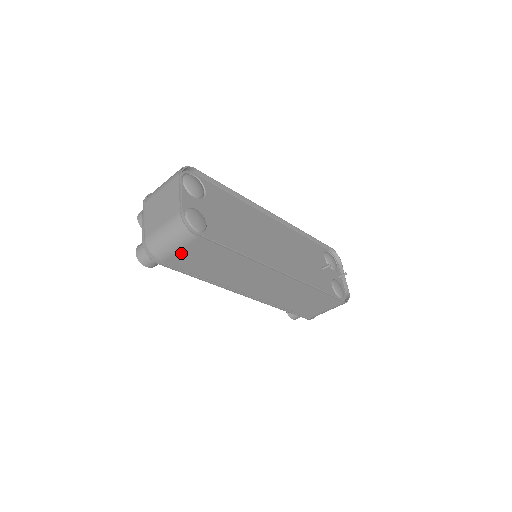
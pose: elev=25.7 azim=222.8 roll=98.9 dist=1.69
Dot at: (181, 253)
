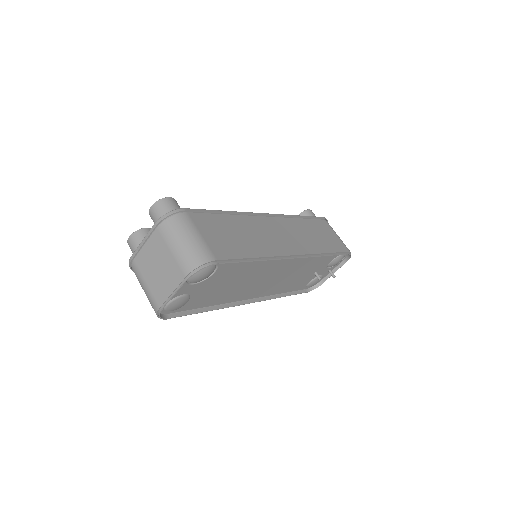
Dot at: occluded
